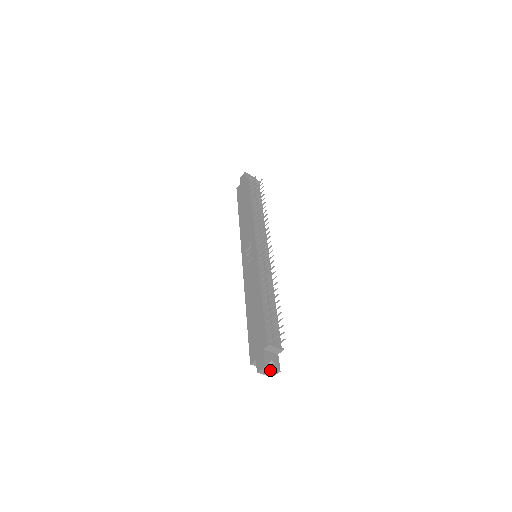
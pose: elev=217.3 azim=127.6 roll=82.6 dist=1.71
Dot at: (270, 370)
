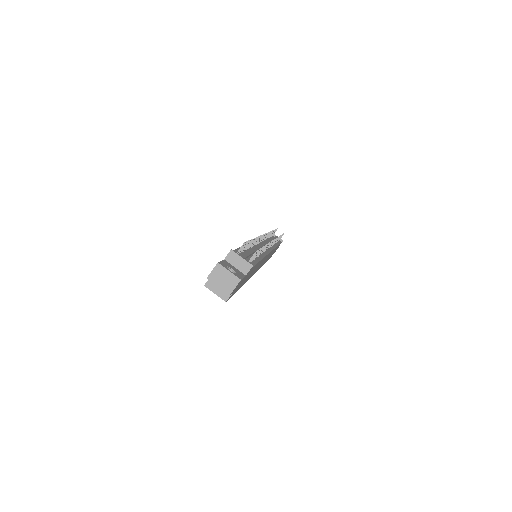
Dot at: (226, 274)
